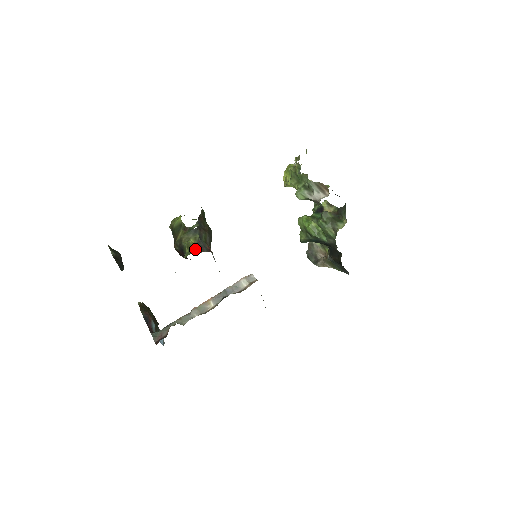
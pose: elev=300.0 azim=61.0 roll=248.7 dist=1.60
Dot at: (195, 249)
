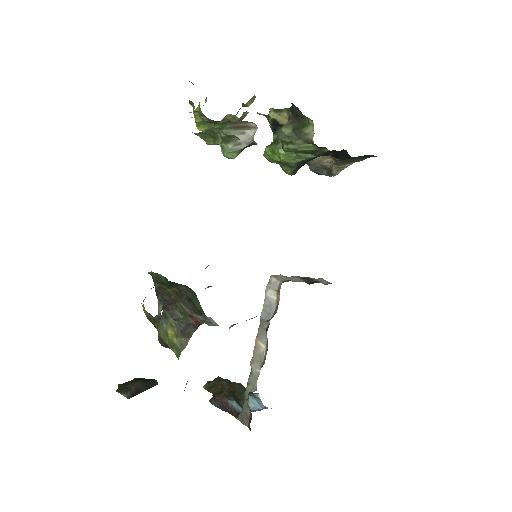
Dot at: (180, 342)
